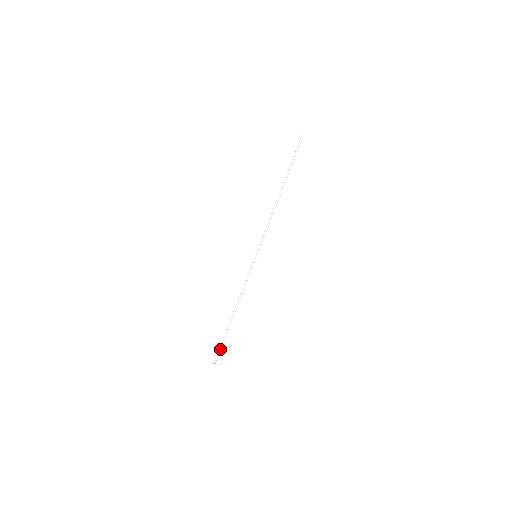
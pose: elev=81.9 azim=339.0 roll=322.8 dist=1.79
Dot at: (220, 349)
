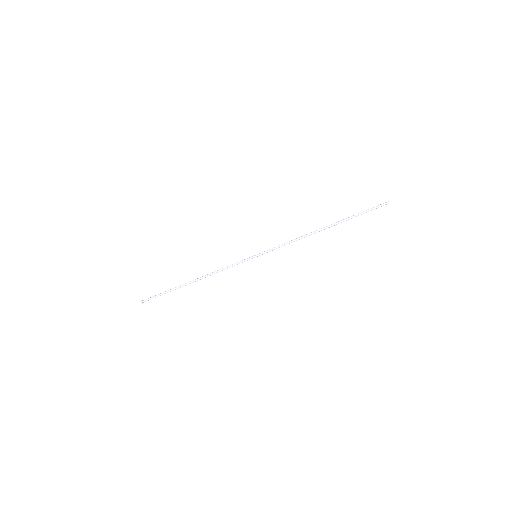
Dot at: occluded
